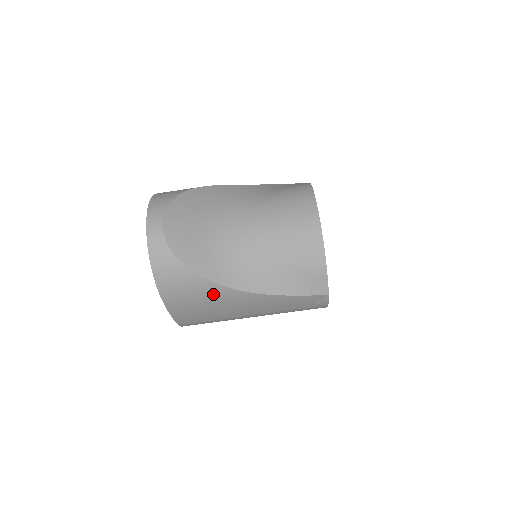
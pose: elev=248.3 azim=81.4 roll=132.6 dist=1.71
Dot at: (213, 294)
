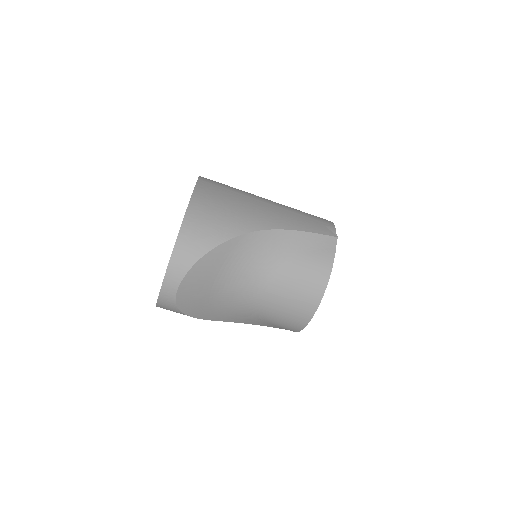
Dot at: occluded
